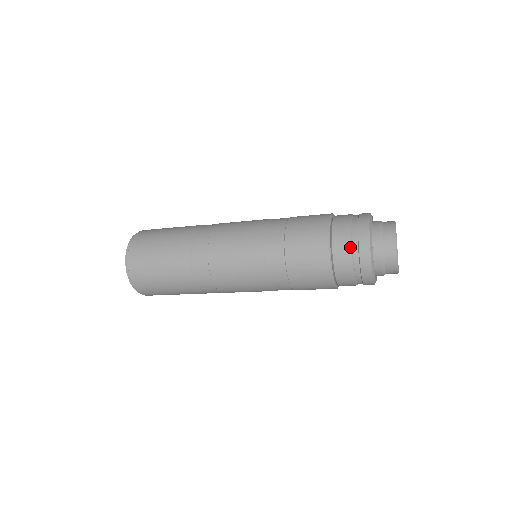
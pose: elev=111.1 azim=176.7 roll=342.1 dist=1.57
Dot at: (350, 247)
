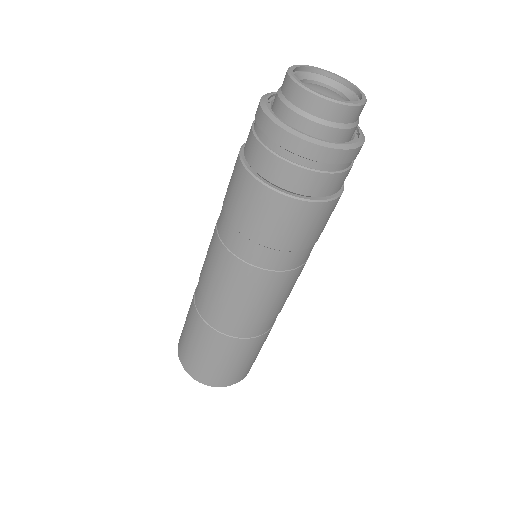
Dot at: (252, 134)
